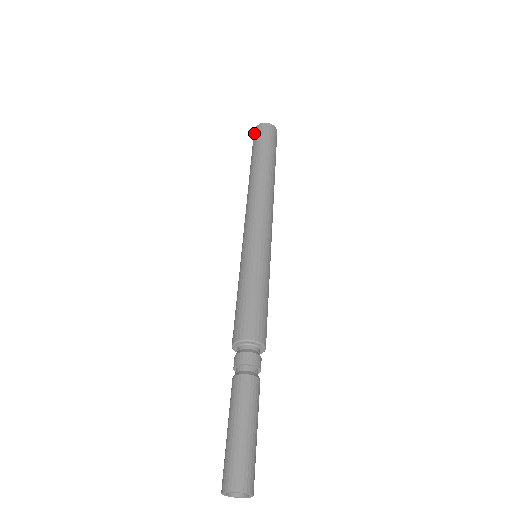
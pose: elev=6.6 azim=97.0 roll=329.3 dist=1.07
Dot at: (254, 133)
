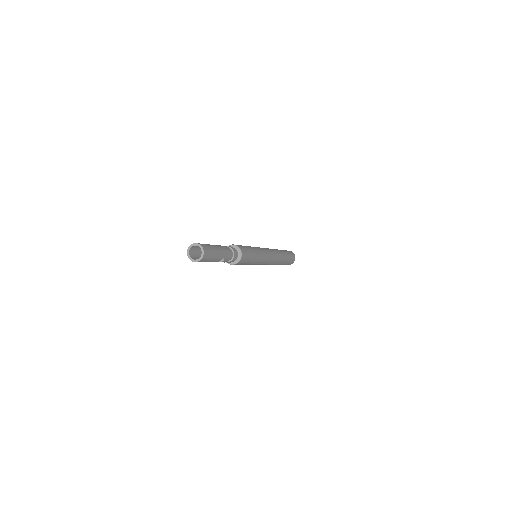
Dot at: occluded
